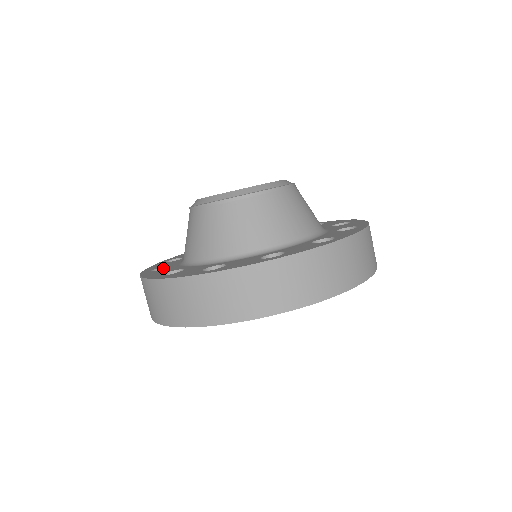
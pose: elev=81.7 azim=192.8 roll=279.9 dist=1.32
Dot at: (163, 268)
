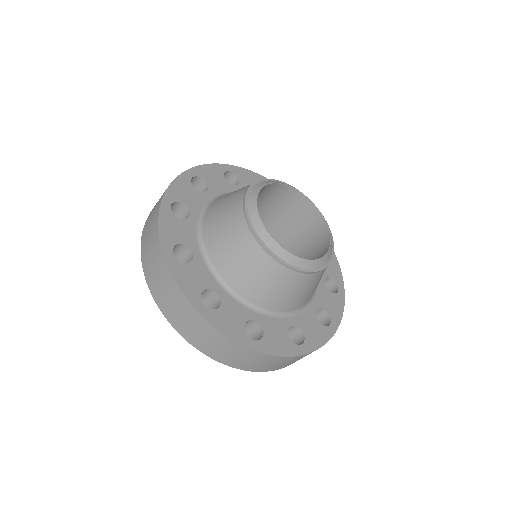
Dot at: (183, 205)
